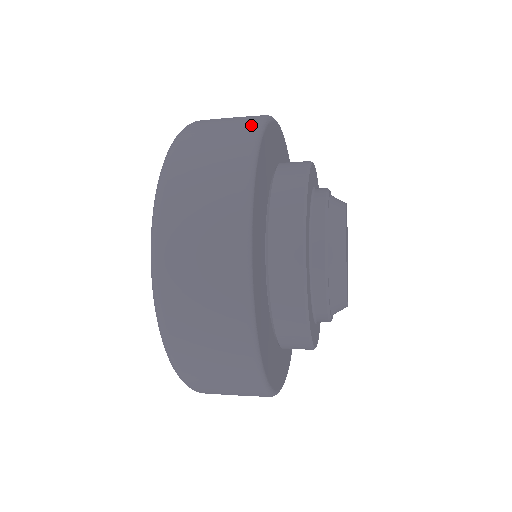
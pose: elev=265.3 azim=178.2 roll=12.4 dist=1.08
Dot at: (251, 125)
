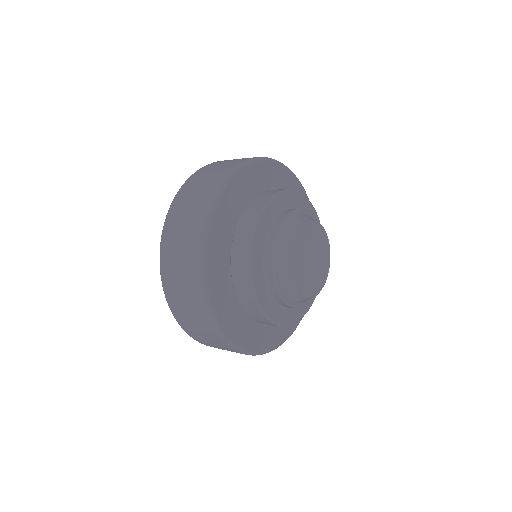
Dot at: (240, 162)
